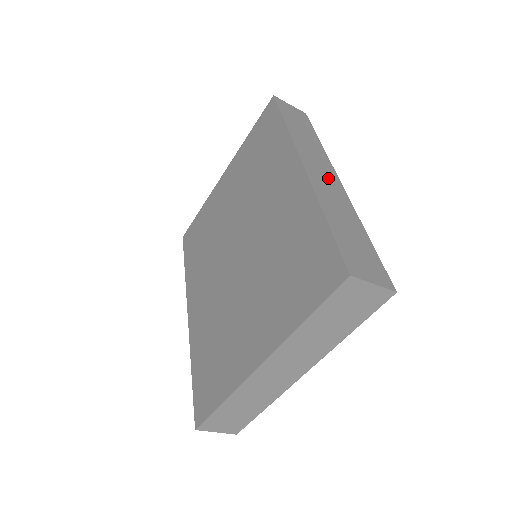
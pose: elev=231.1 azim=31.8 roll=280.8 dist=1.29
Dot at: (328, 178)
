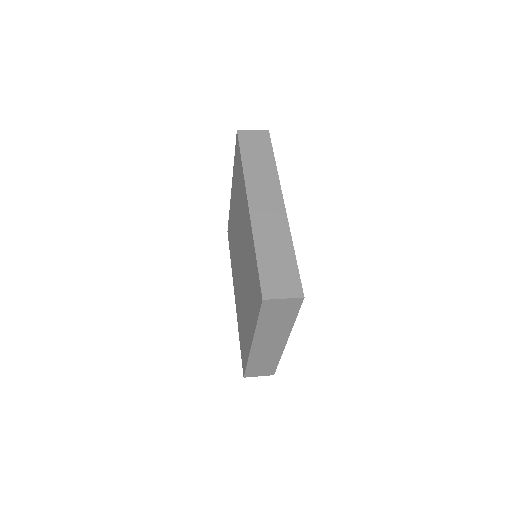
Dot at: (271, 205)
